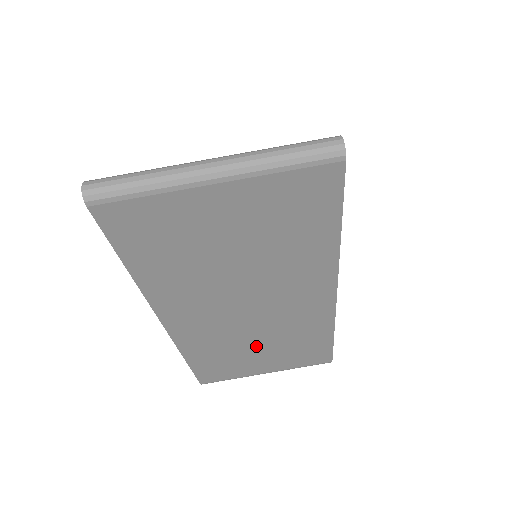
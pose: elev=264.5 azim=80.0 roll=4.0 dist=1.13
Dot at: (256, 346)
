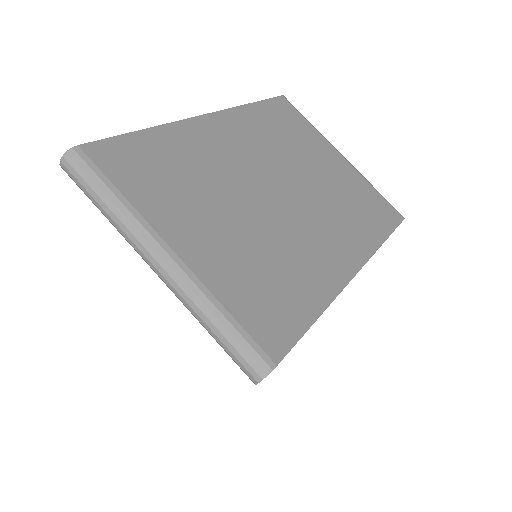
Dot at: occluded
